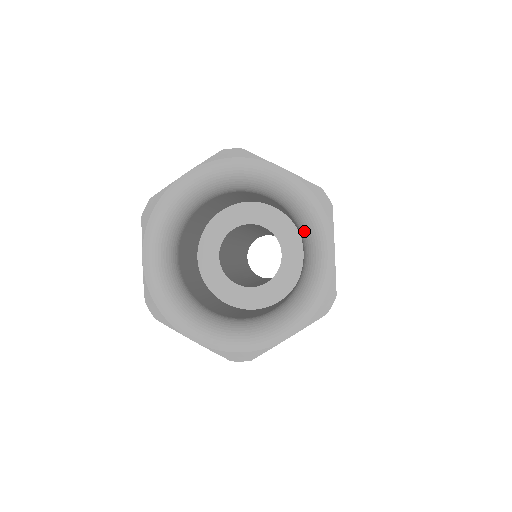
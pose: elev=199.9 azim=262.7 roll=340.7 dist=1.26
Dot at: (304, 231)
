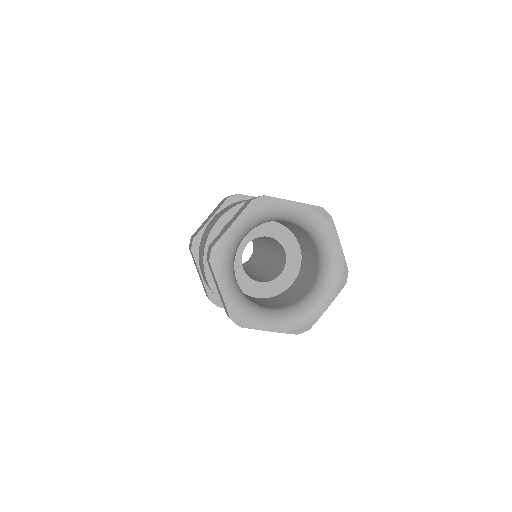
Dot at: (321, 283)
